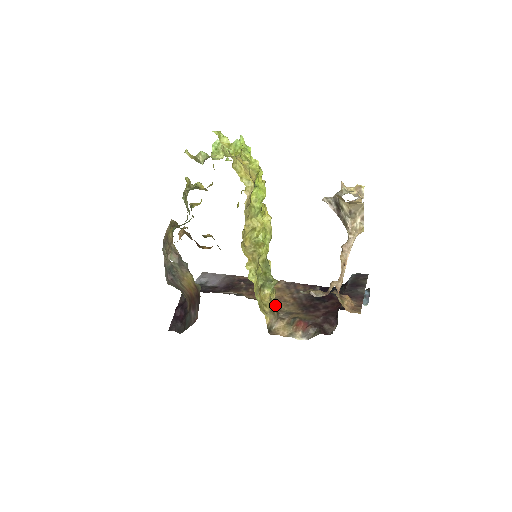
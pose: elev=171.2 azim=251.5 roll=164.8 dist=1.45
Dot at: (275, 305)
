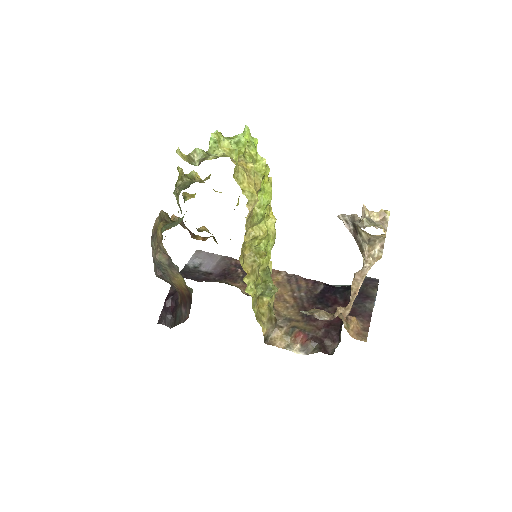
Dot at: (274, 308)
